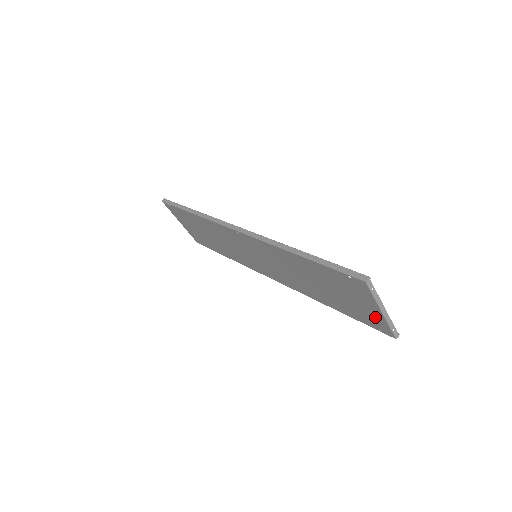
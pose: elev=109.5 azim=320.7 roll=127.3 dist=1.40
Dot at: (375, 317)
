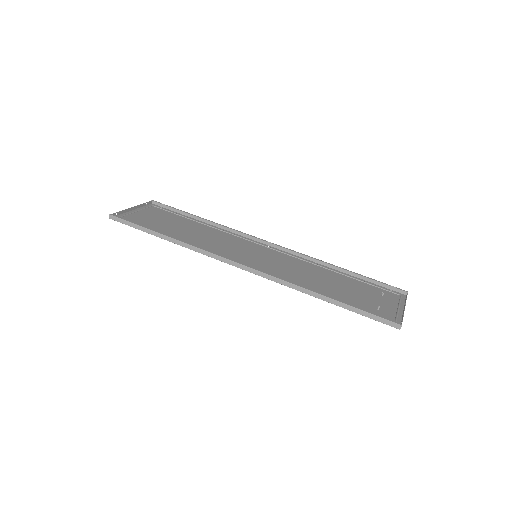
Dot at: (393, 301)
